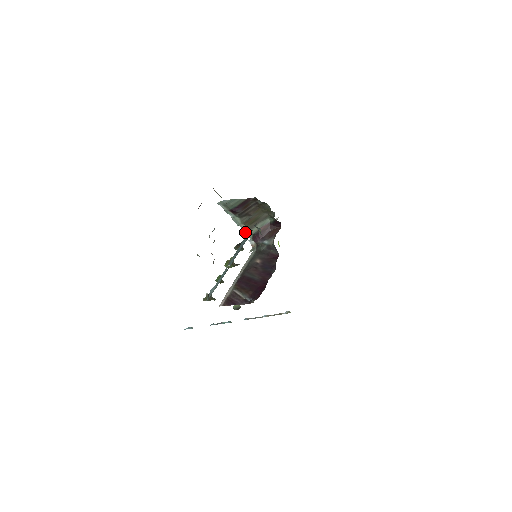
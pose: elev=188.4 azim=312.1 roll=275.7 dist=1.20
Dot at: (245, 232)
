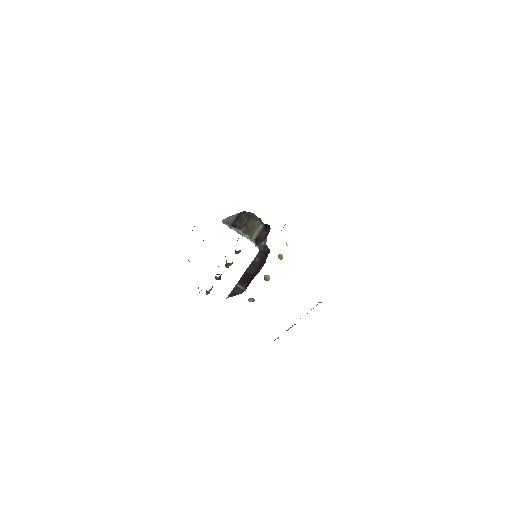
Dot at: occluded
